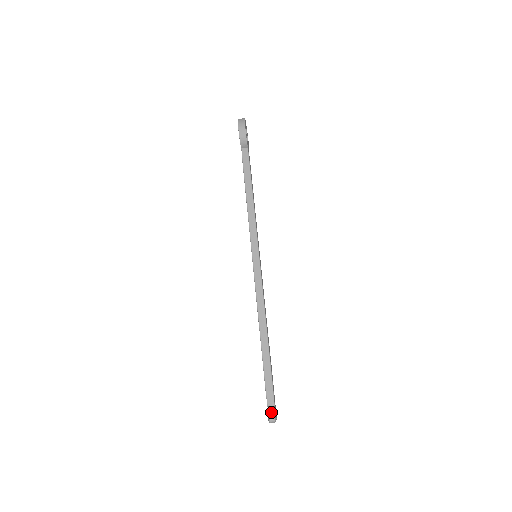
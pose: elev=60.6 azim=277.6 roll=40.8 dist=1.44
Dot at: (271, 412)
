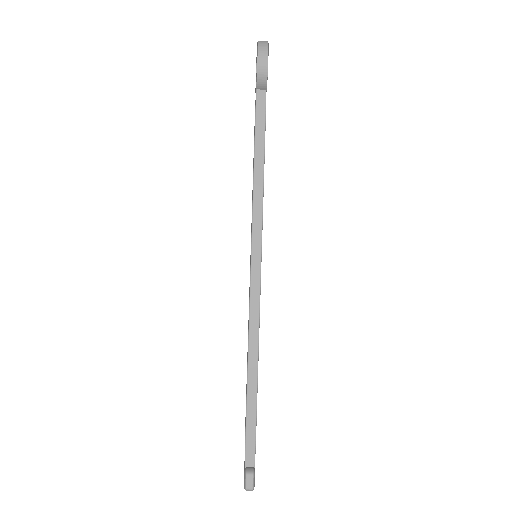
Dot at: (249, 478)
